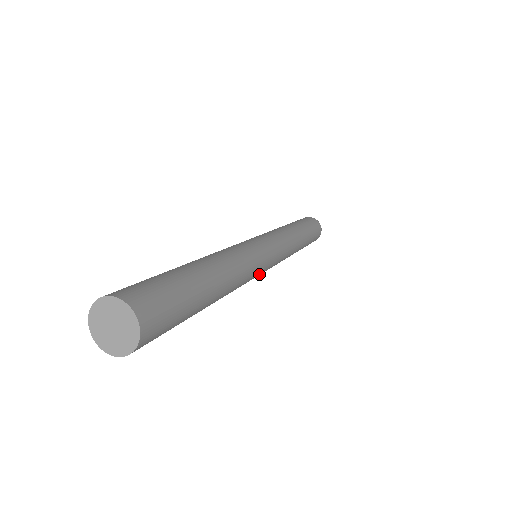
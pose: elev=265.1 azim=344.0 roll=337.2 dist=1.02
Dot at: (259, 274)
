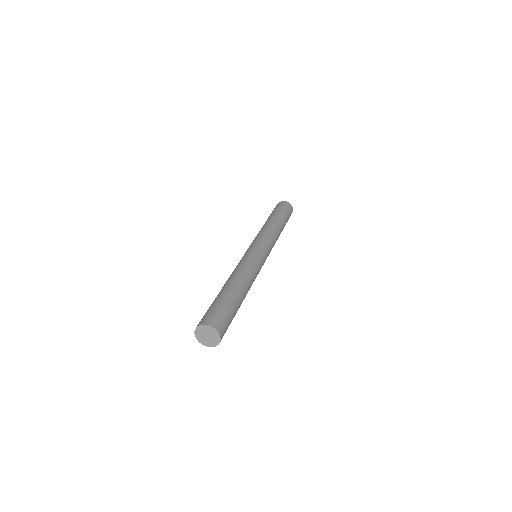
Dot at: occluded
